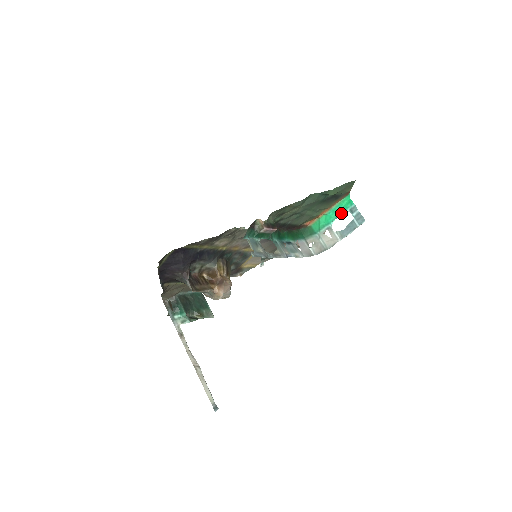
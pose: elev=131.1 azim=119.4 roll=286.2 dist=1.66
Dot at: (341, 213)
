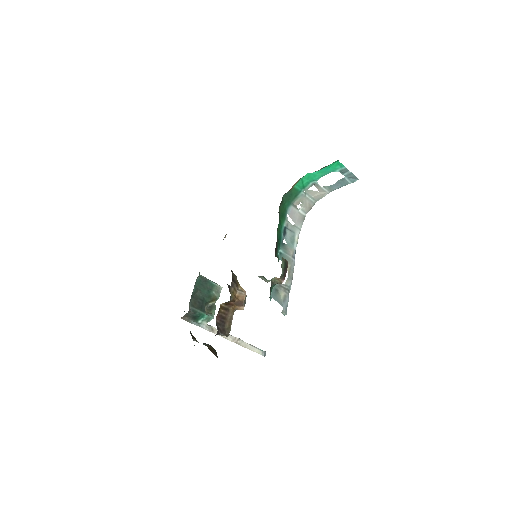
Dot at: occluded
